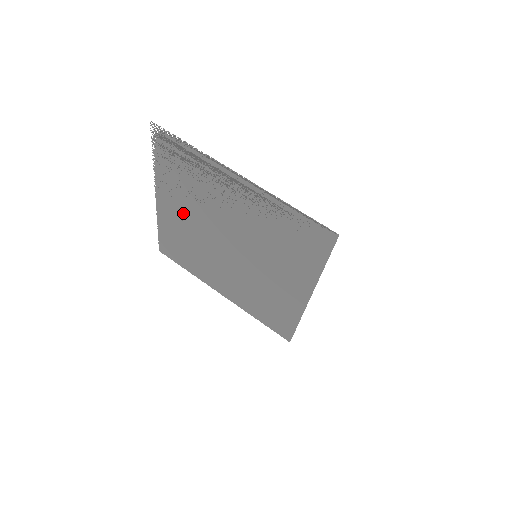
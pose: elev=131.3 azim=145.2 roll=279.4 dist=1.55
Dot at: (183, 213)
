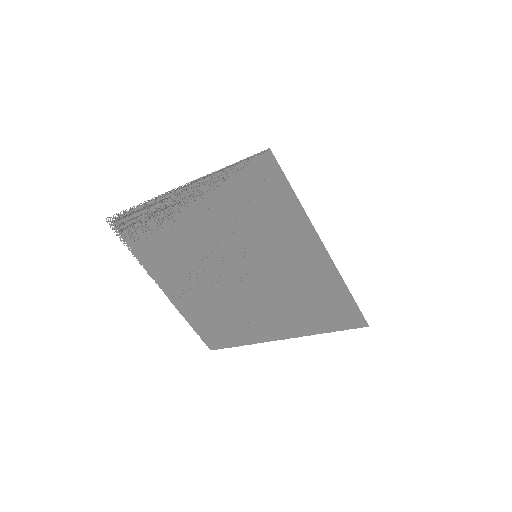
Dot at: (186, 282)
